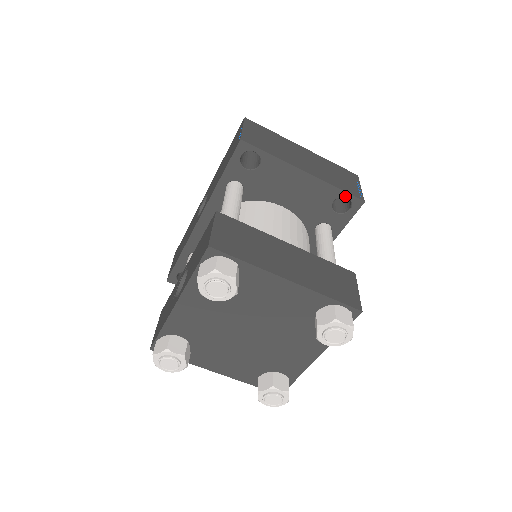
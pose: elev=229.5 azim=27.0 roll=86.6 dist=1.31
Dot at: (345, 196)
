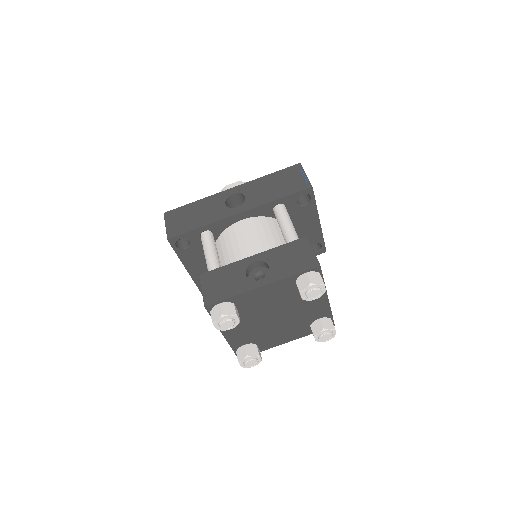
Dot at: (322, 244)
